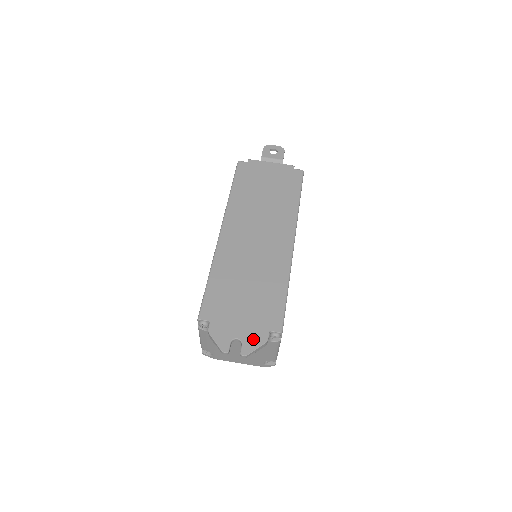
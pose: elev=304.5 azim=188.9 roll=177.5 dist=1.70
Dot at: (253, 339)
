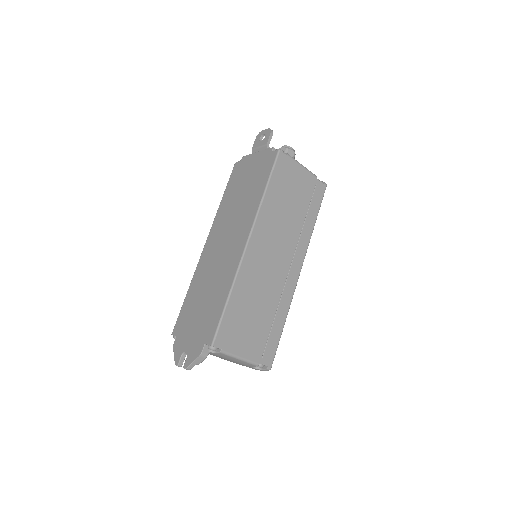
Dot at: (193, 352)
